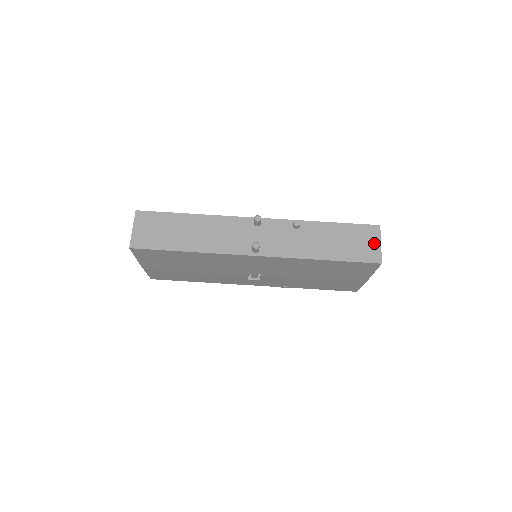
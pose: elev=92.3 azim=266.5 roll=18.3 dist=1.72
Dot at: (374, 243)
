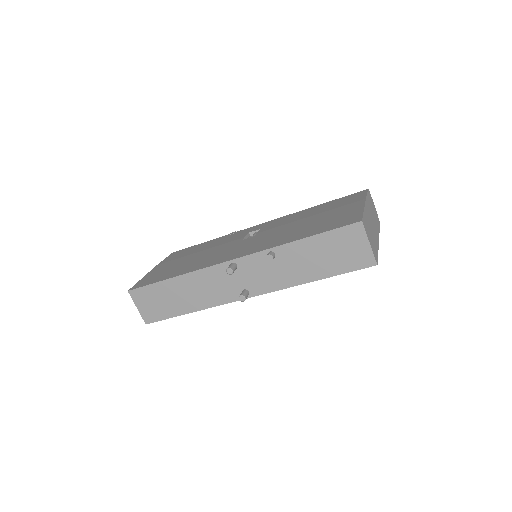
Dot at: (361, 245)
